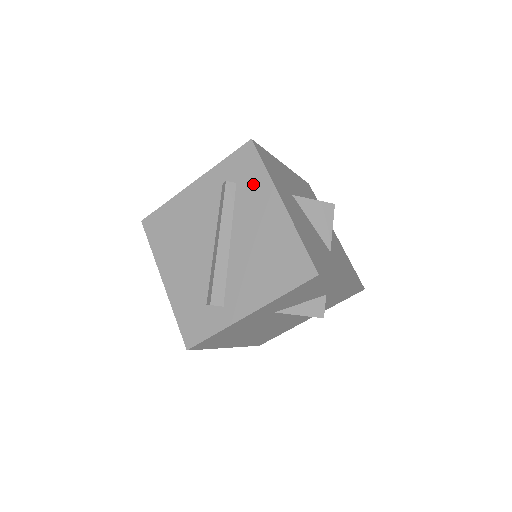
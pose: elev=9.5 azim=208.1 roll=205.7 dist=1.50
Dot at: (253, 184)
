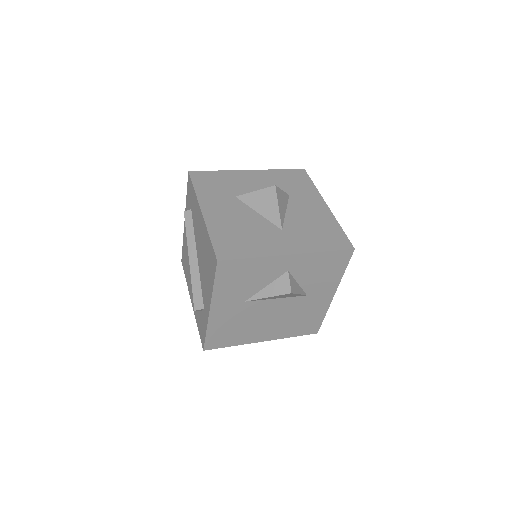
Dot at: (194, 205)
